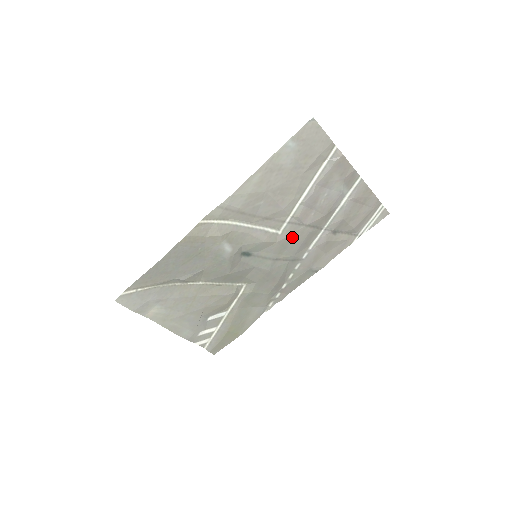
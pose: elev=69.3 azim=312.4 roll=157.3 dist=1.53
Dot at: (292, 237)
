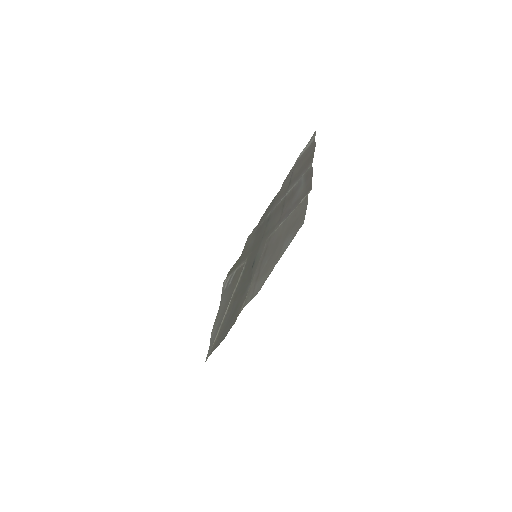
Dot at: (273, 227)
